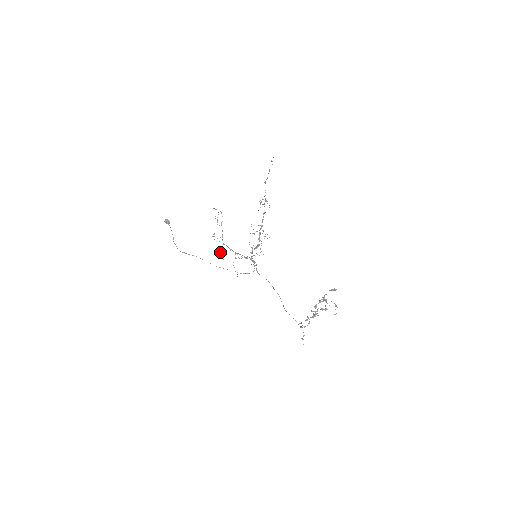
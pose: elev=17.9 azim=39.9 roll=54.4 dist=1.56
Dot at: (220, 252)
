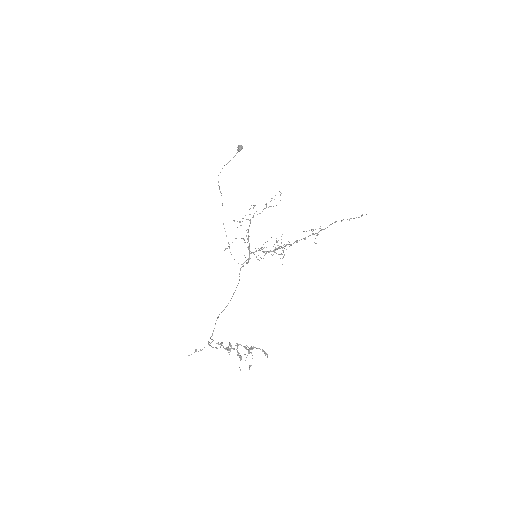
Dot at: (240, 221)
